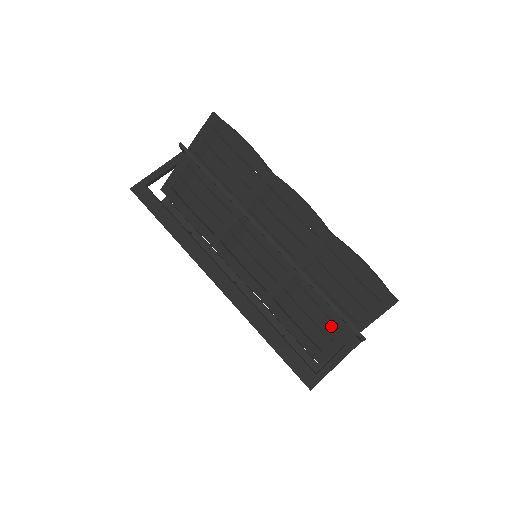
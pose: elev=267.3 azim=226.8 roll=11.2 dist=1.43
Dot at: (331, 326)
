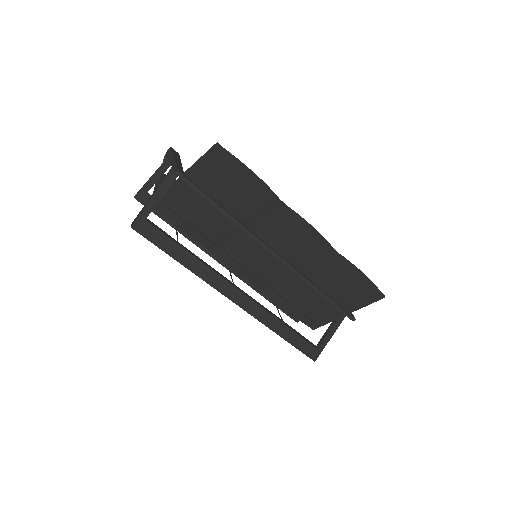
Dot at: (327, 310)
